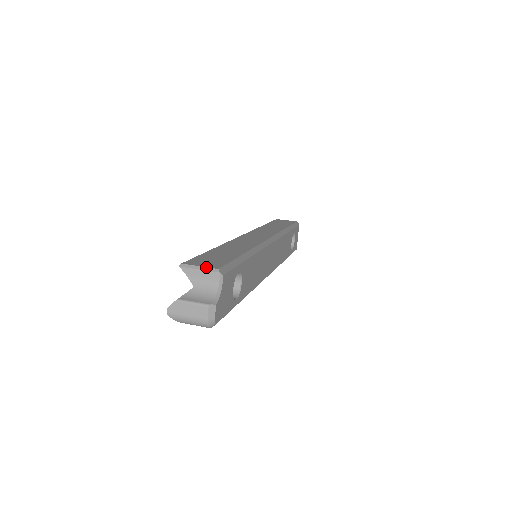
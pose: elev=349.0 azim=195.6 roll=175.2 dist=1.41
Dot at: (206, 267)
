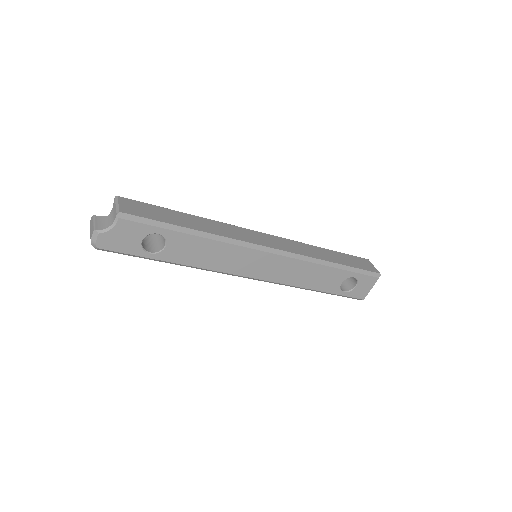
Dot at: (119, 206)
